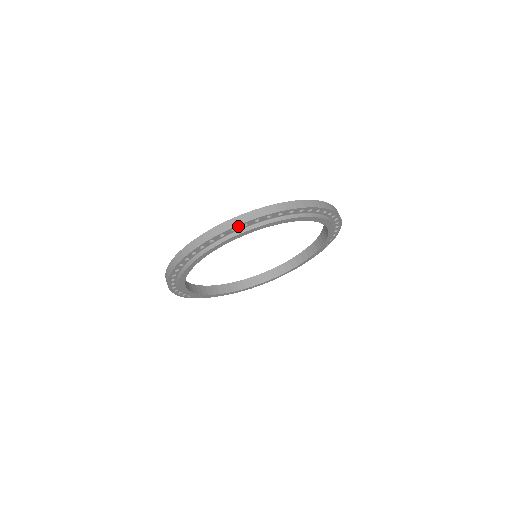
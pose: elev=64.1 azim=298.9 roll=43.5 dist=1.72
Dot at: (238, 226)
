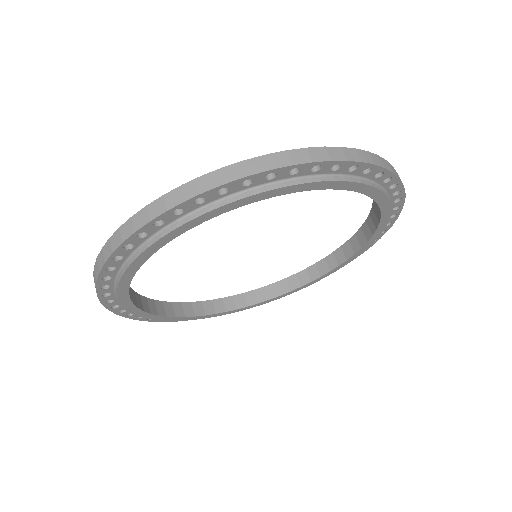
Dot at: (130, 240)
